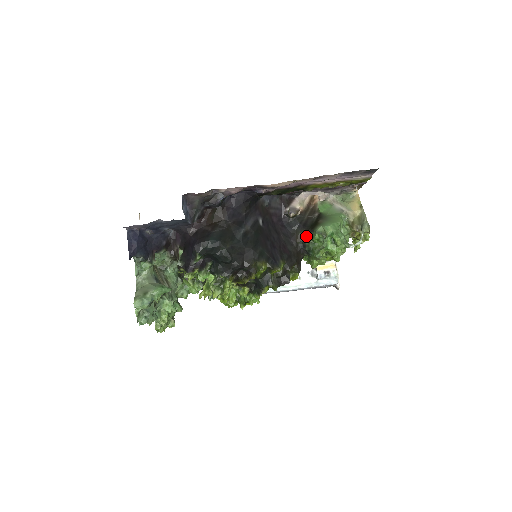
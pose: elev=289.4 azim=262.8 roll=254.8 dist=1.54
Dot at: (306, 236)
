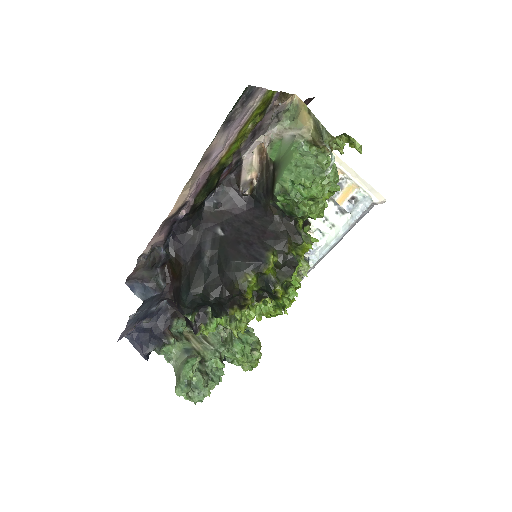
Dot at: (275, 203)
